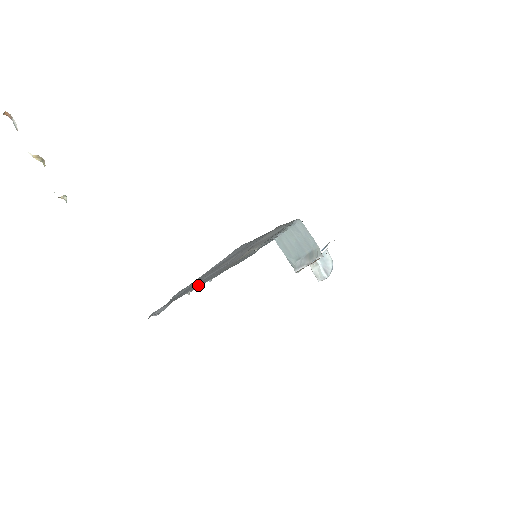
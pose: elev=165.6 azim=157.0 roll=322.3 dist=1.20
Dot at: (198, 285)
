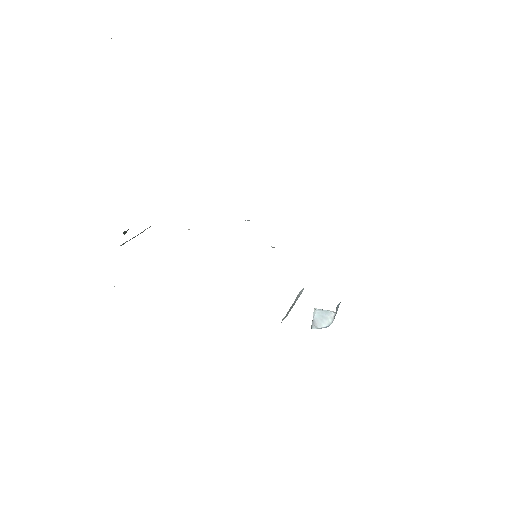
Dot at: occluded
